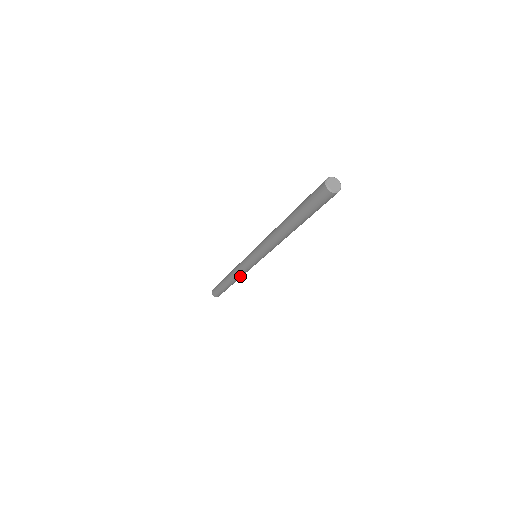
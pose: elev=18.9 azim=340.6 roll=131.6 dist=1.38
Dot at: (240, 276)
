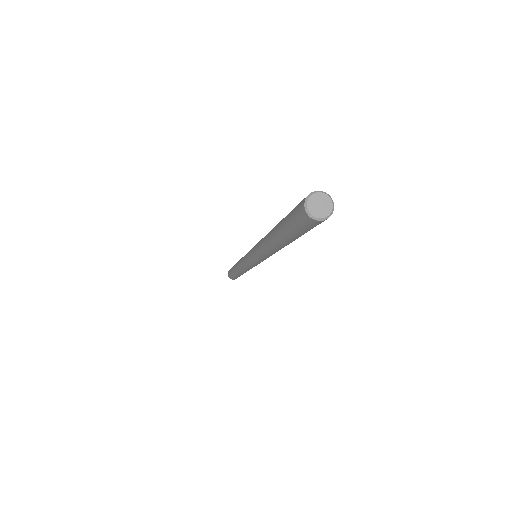
Dot at: (244, 270)
